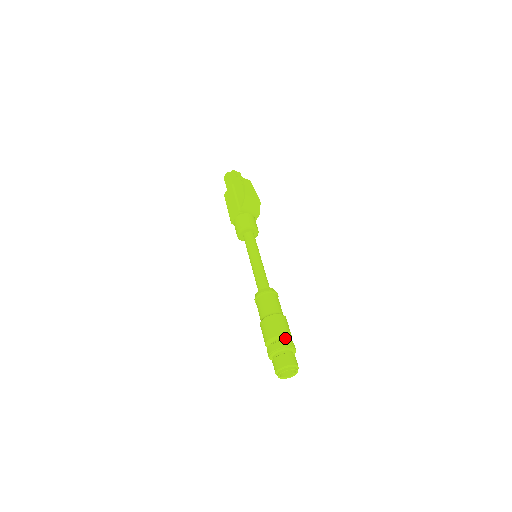
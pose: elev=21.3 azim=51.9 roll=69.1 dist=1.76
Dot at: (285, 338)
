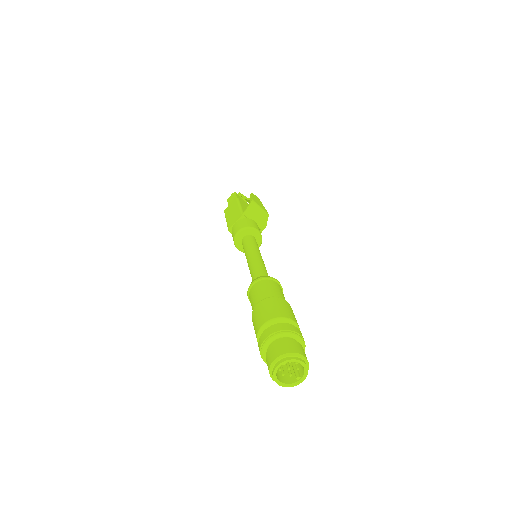
Dot at: occluded
